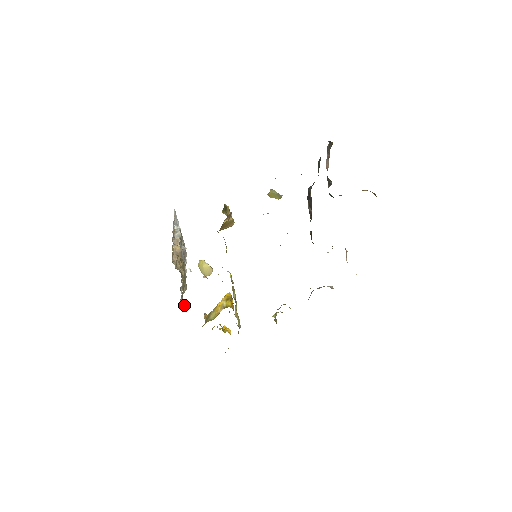
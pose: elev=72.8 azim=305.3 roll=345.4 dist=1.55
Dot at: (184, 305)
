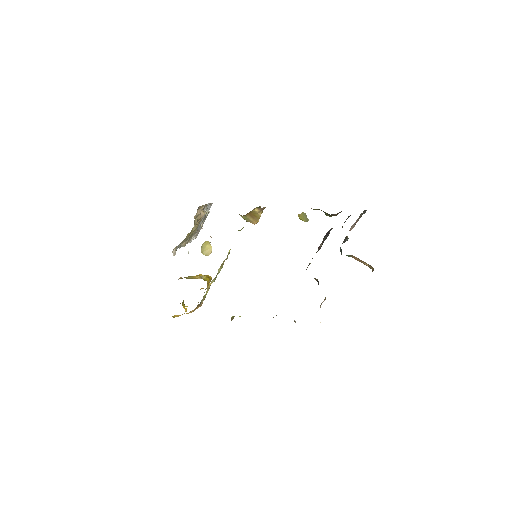
Dot at: occluded
